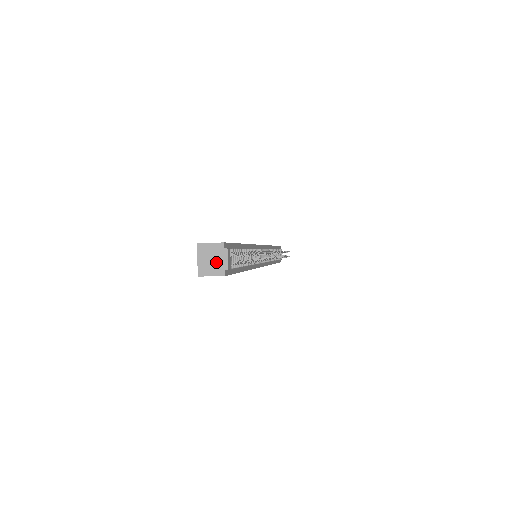
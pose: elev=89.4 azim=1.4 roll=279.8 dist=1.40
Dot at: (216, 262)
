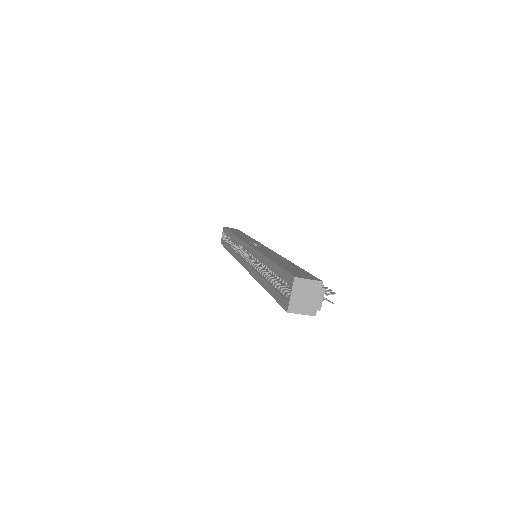
Dot at: (310, 300)
